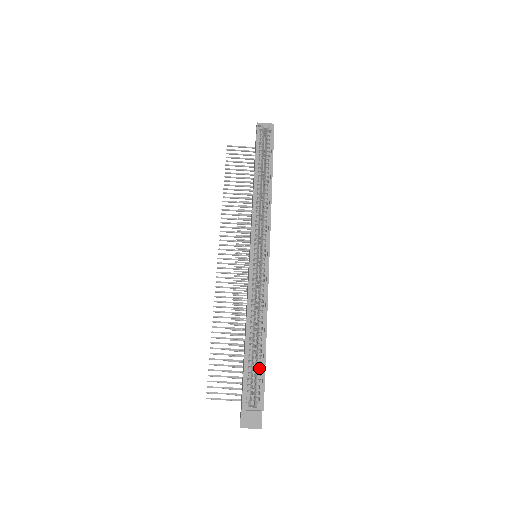
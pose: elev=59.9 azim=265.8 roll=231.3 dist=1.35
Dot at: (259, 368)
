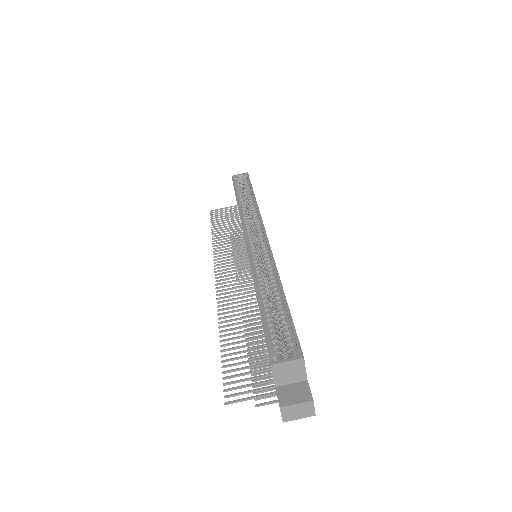
Dot at: occluded
